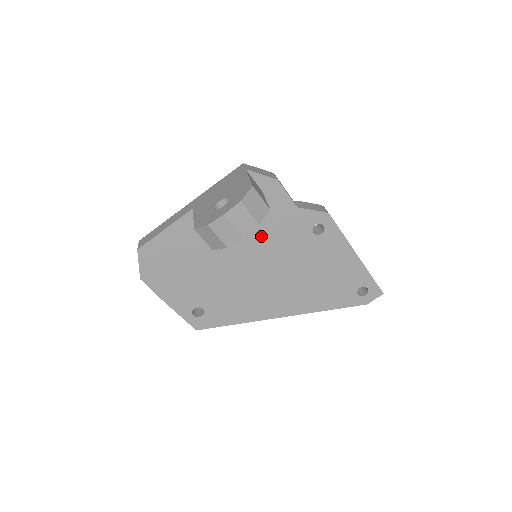
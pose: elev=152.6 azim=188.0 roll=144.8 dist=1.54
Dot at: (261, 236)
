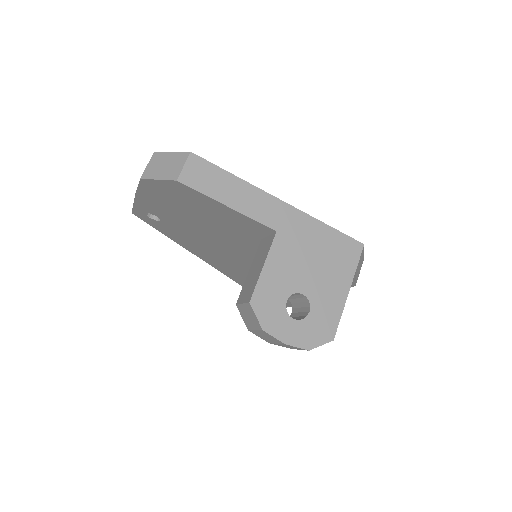
Dot at: occluded
